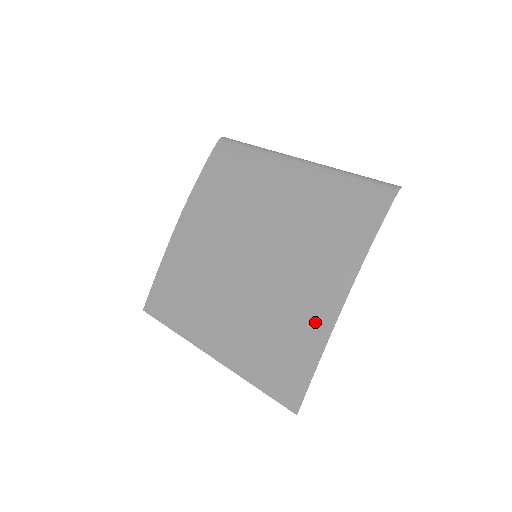
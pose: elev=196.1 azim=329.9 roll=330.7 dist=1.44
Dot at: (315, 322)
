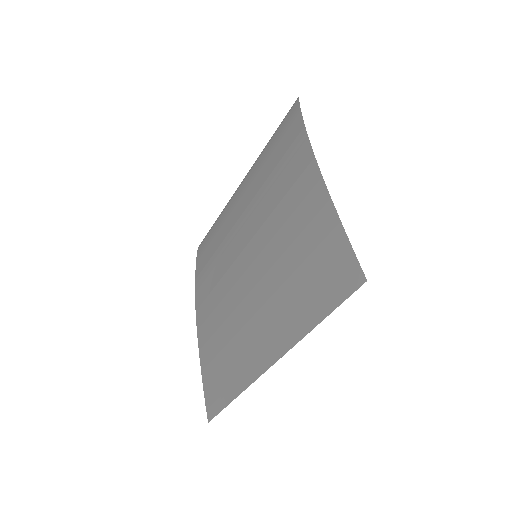
Dot at: (313, 207)
